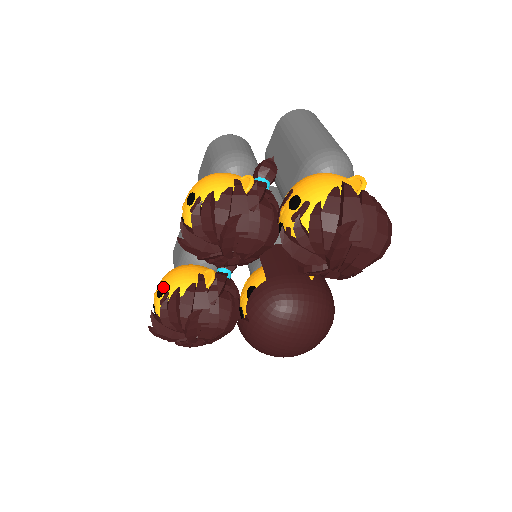
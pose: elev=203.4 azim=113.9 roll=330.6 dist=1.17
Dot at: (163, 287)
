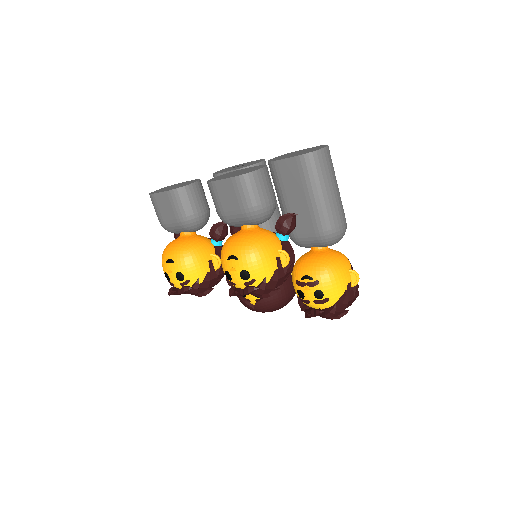
Dot at: (183, 275)
